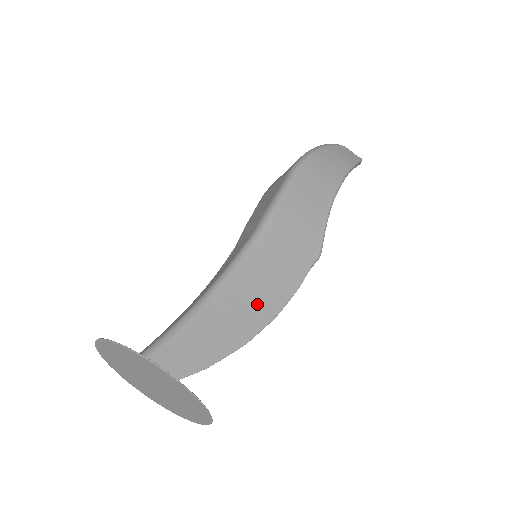
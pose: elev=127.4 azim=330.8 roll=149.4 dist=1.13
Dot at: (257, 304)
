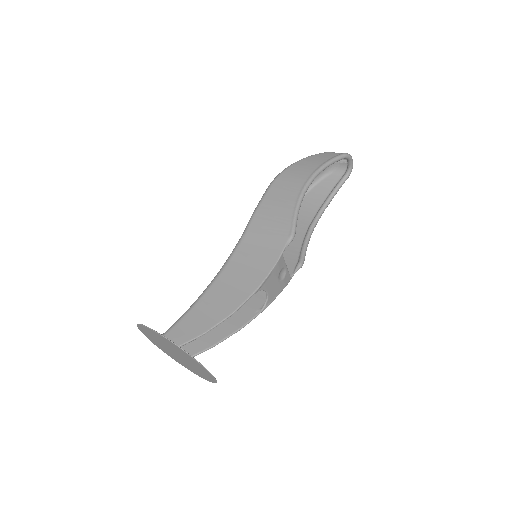
Dot at: (242, 284)
